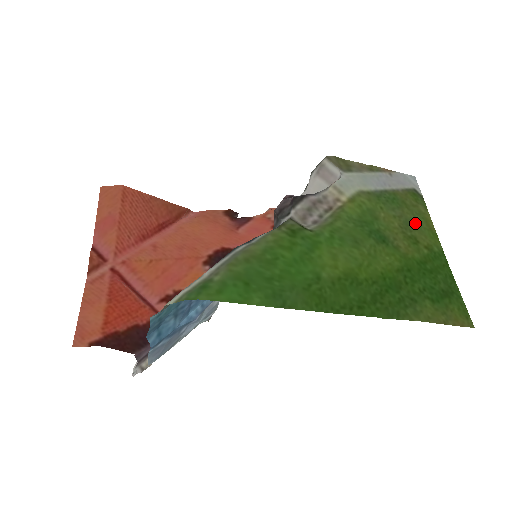
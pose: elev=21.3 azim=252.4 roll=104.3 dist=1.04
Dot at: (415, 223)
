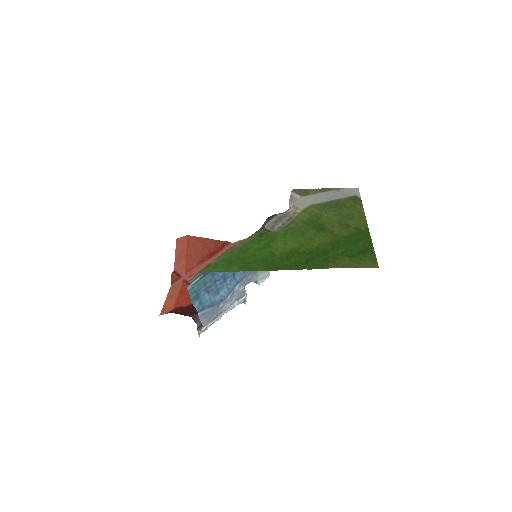
Dot at: (350, 216)
